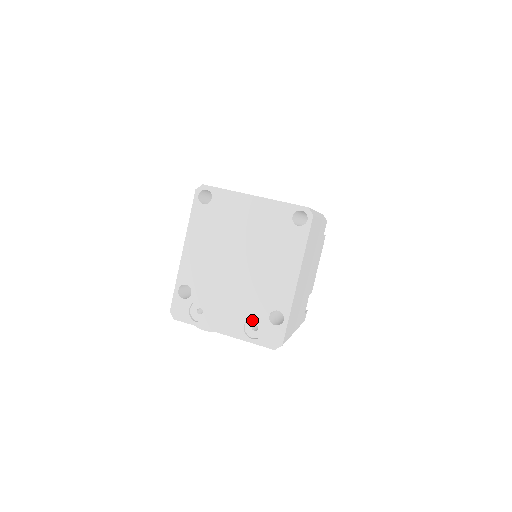
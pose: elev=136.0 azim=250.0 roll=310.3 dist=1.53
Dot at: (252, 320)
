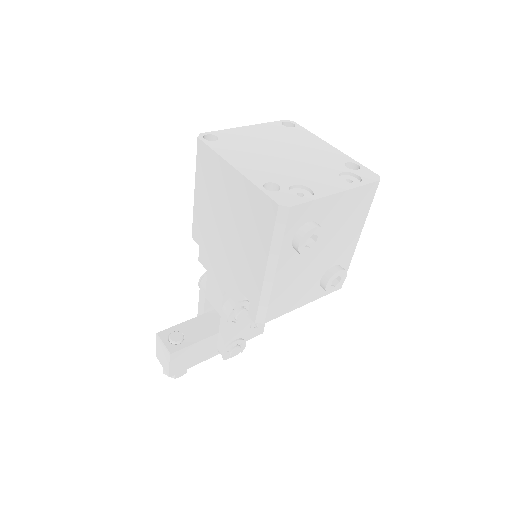
Dot at: (341, 178)
